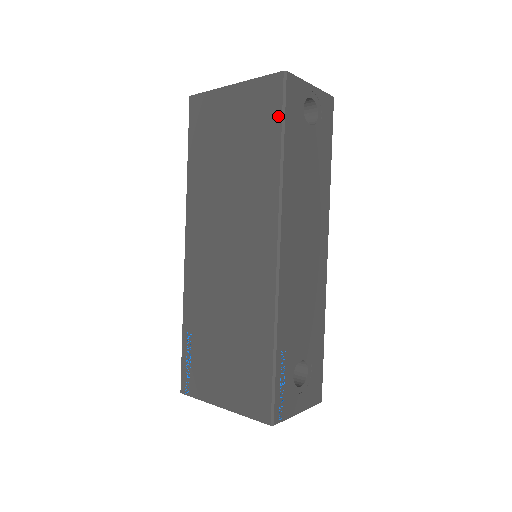
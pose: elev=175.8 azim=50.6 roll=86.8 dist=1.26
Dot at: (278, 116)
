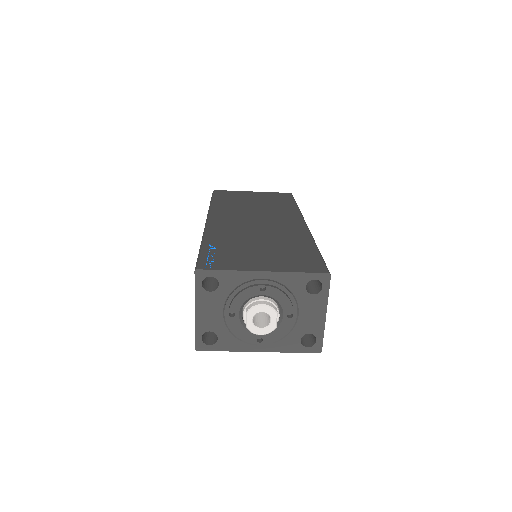
Dot at: (291, 199)
